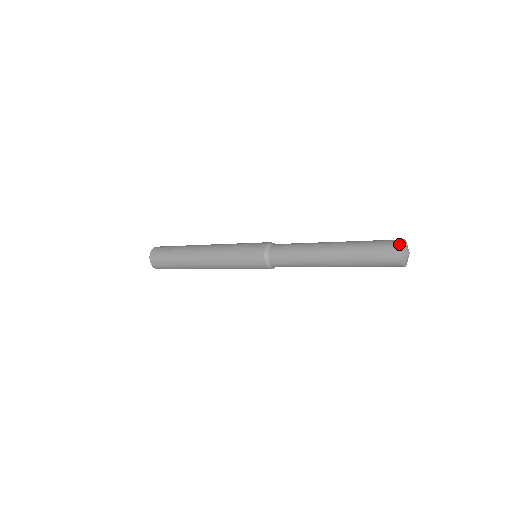
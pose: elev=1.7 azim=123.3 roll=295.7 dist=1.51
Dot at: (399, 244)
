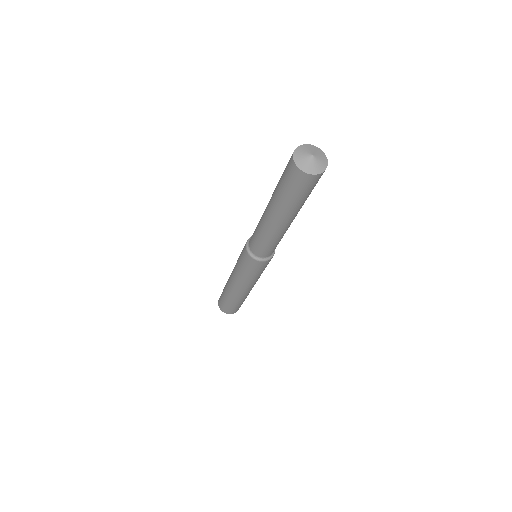
Dot at: occluded
